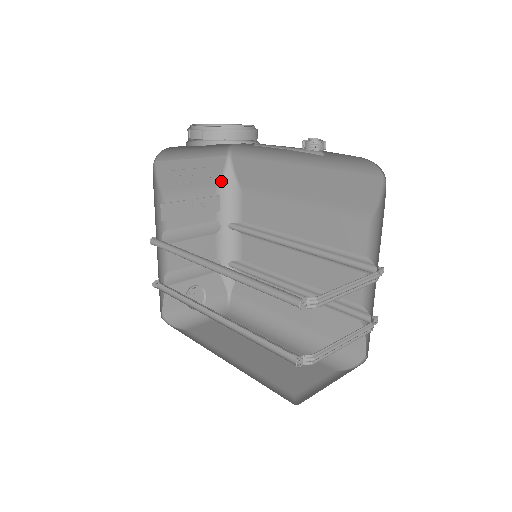
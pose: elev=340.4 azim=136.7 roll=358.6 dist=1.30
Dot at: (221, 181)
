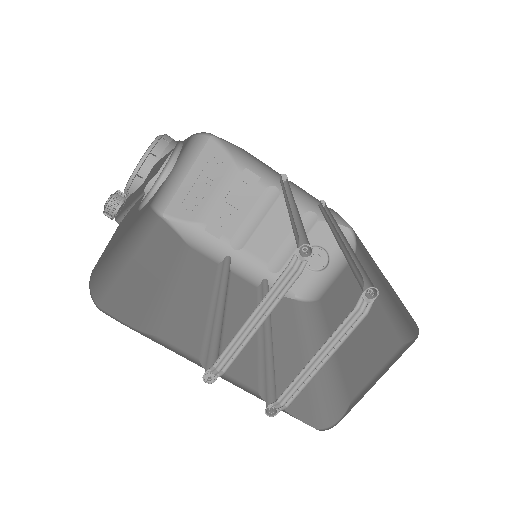
Dot at: (233, 156)
